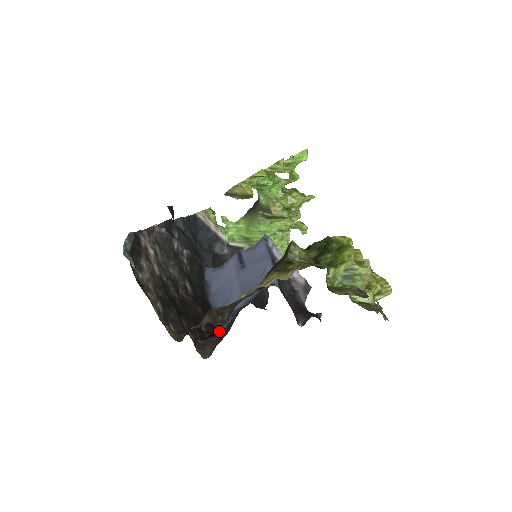
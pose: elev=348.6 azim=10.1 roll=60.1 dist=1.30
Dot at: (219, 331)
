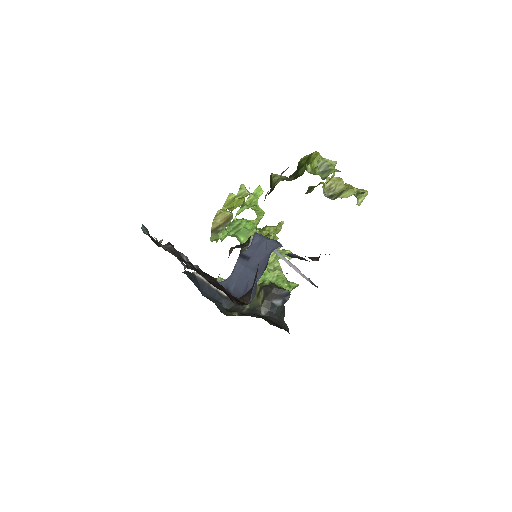
Dot at: occluded
